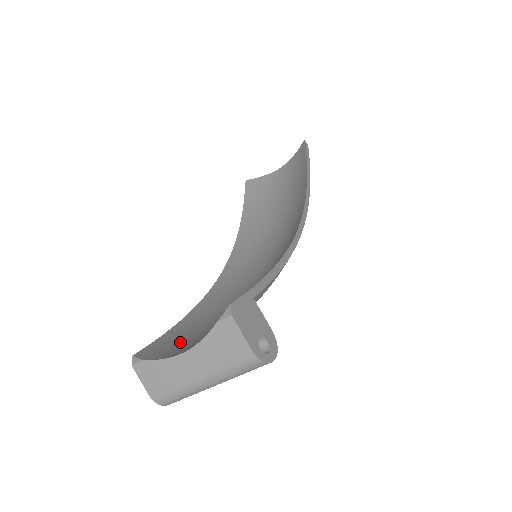
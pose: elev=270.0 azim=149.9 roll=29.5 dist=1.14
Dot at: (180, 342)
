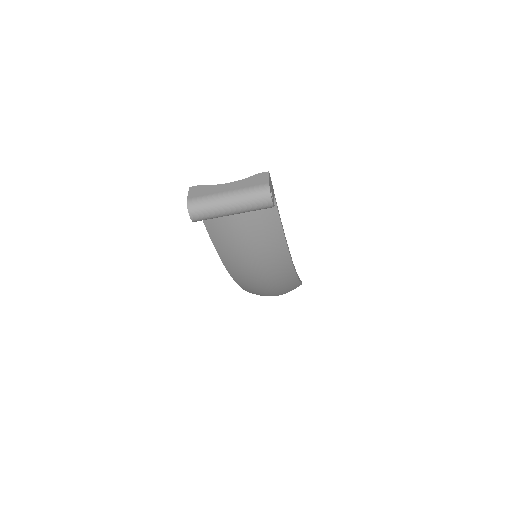
Dot at: occluded
